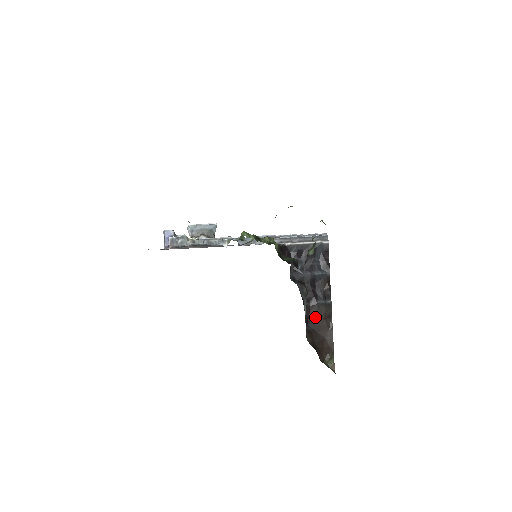
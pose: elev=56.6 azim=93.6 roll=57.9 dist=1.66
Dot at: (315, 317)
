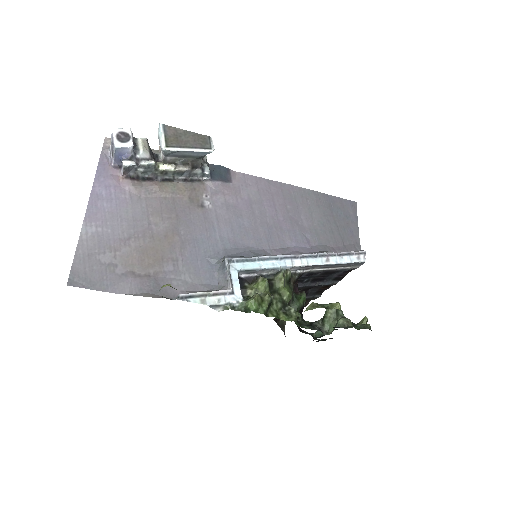
Dot at: occluded
